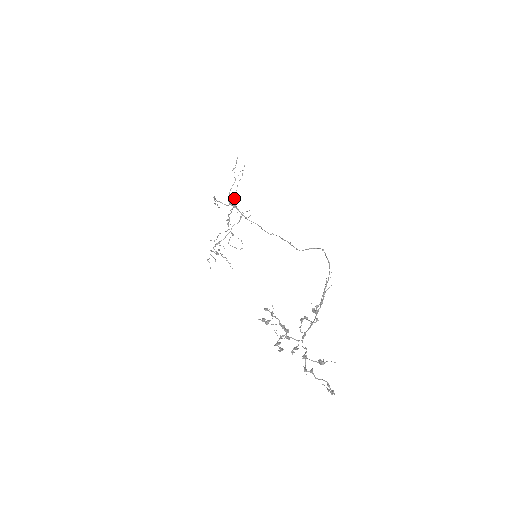
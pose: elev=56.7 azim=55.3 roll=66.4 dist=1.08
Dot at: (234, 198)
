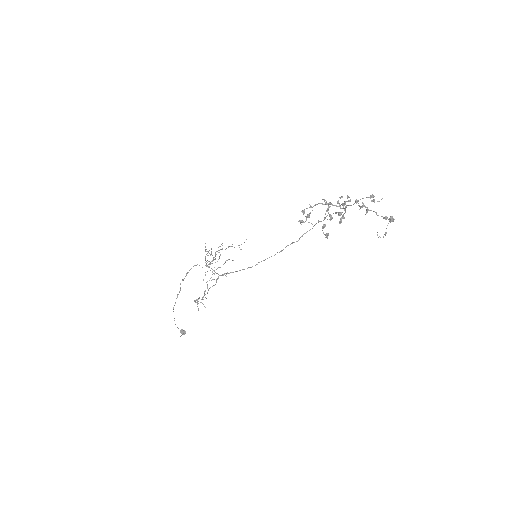
Dot at: occluded
